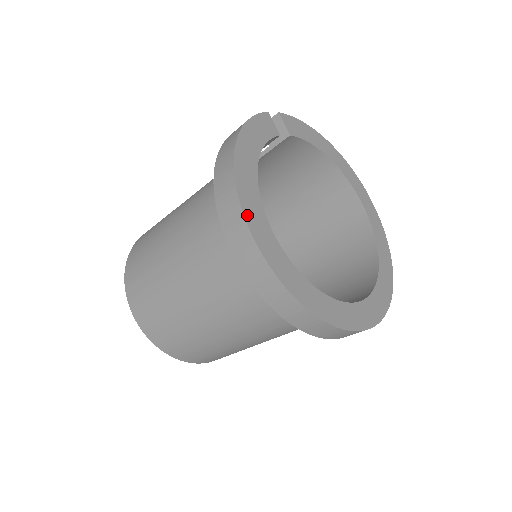
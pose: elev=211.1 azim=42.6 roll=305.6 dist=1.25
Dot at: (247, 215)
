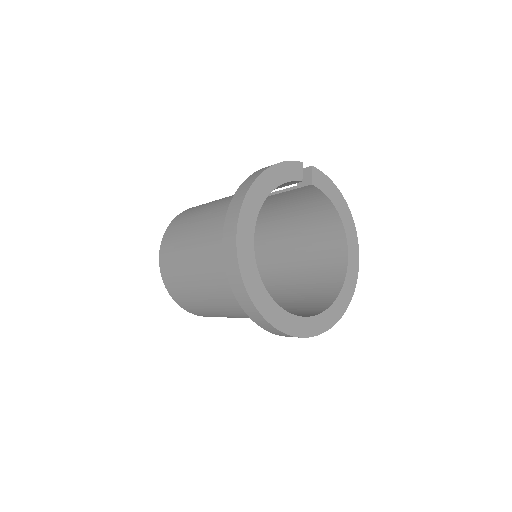
Dot at: (241, 221)
